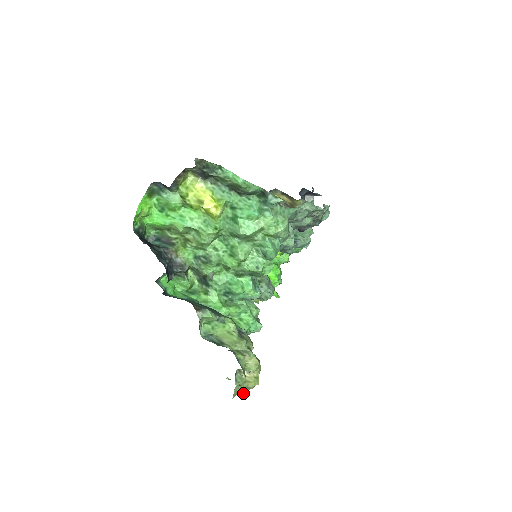
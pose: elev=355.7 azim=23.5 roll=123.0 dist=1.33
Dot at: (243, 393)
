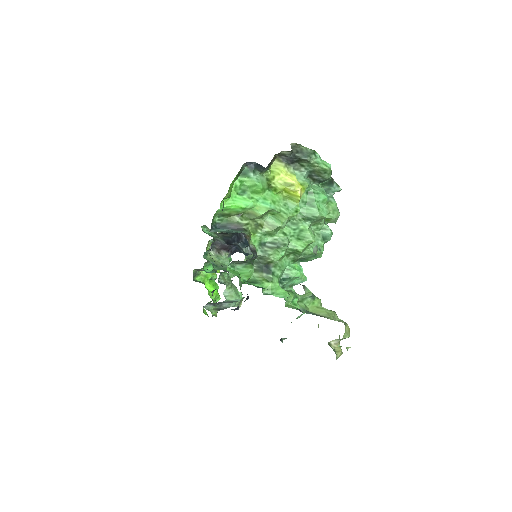
Dot at: occluded
